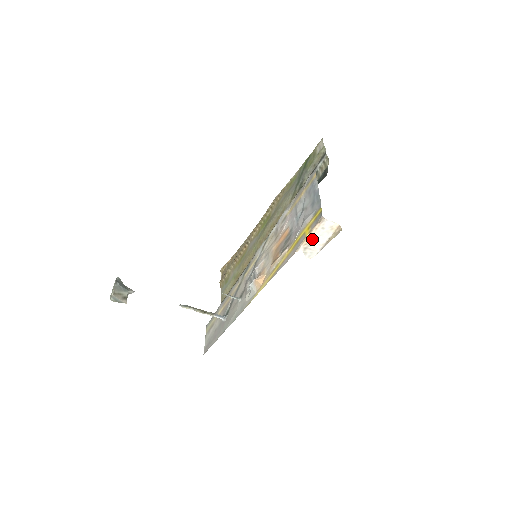
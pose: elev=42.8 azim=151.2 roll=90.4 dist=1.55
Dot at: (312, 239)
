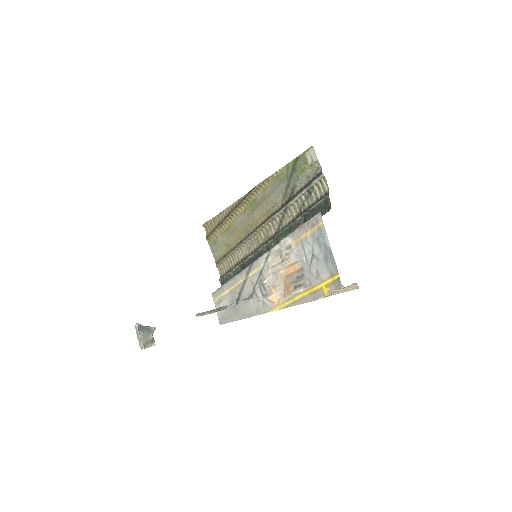
Dot at: (330, 294)
